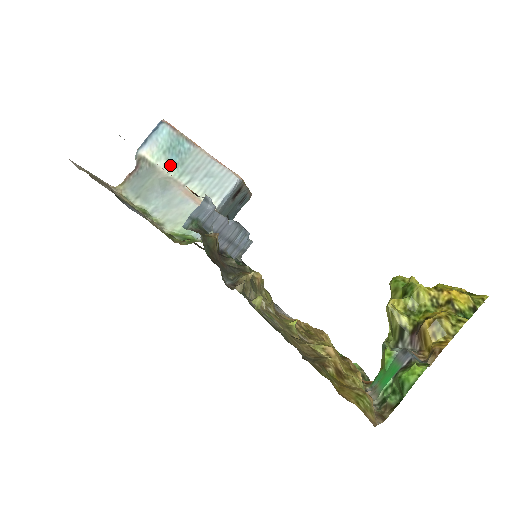
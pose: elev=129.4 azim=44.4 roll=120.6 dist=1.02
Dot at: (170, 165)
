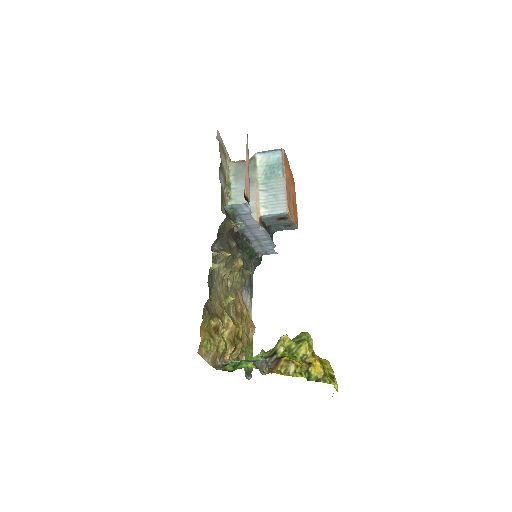
Dot at: (263, 174)
